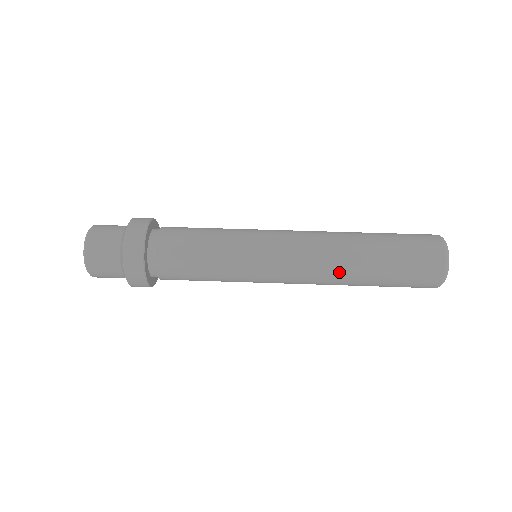
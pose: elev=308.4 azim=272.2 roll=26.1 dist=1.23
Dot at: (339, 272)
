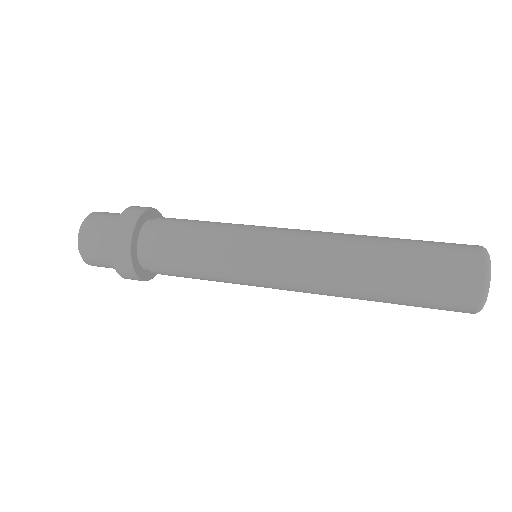
Dot at: (349, 243)
